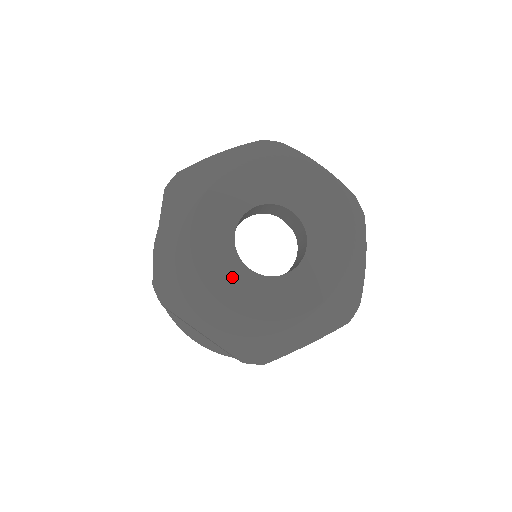
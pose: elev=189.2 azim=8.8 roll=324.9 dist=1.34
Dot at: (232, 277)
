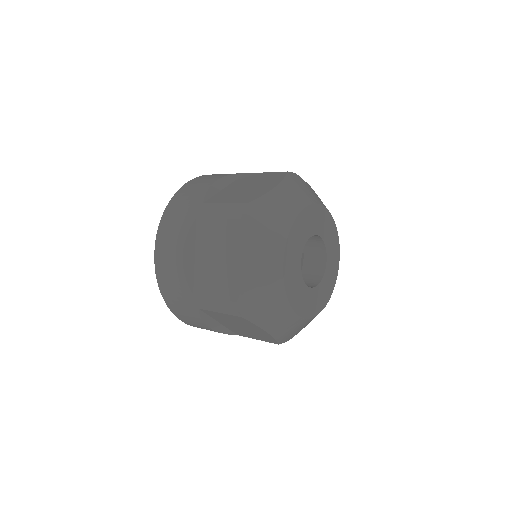
Dot at: (300, 293)
